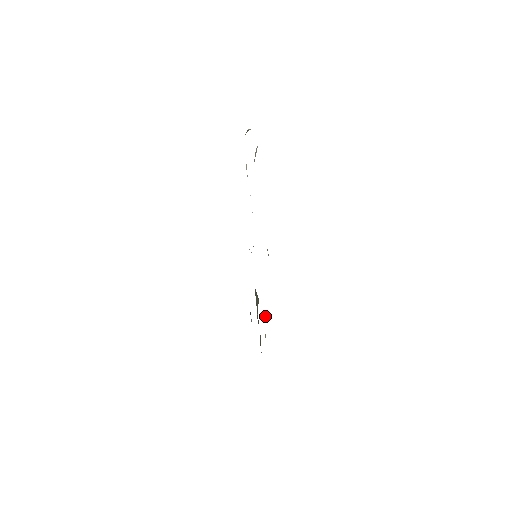
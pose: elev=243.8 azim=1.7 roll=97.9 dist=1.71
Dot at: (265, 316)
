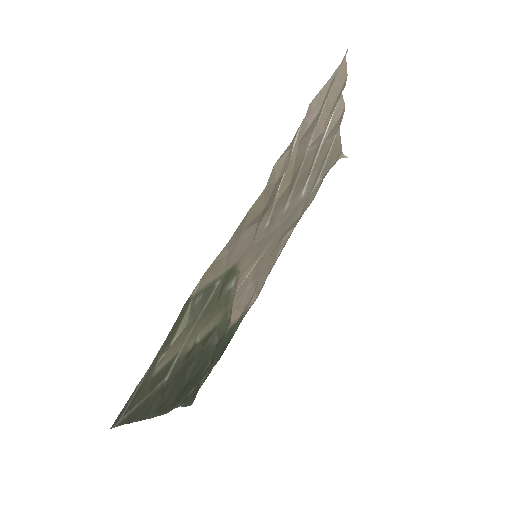
Dot at: (202, 277)
